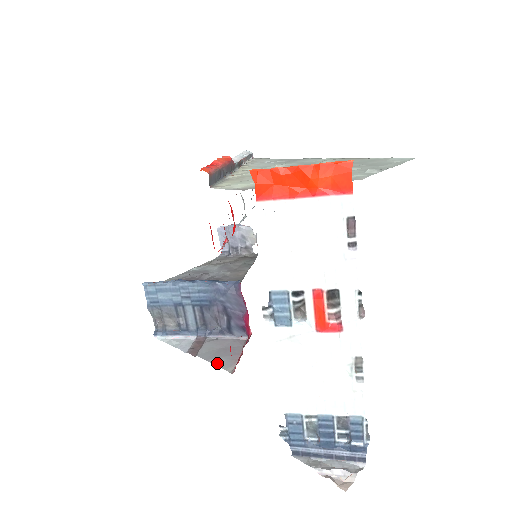
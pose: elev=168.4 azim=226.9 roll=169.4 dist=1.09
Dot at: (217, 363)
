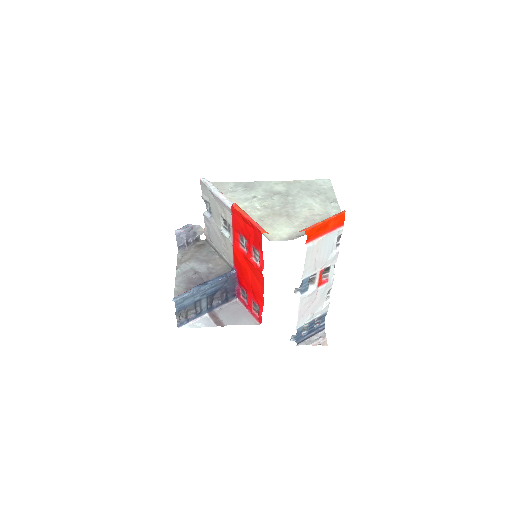
Dot at: (244, 323)
